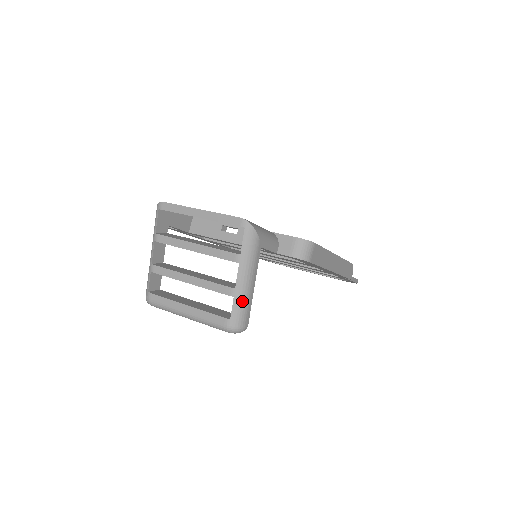
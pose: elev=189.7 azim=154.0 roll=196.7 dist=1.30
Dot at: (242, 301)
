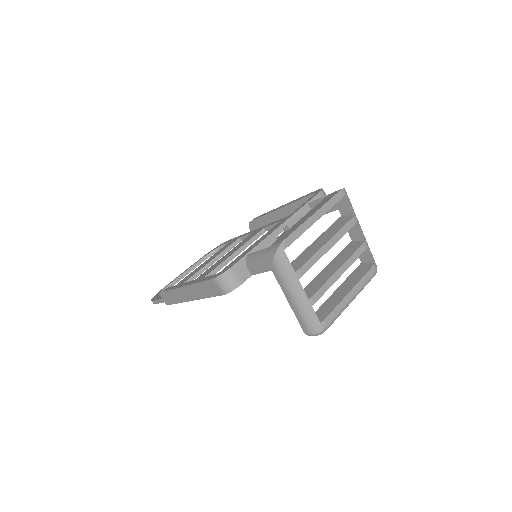
Dot at: (368, 246)
